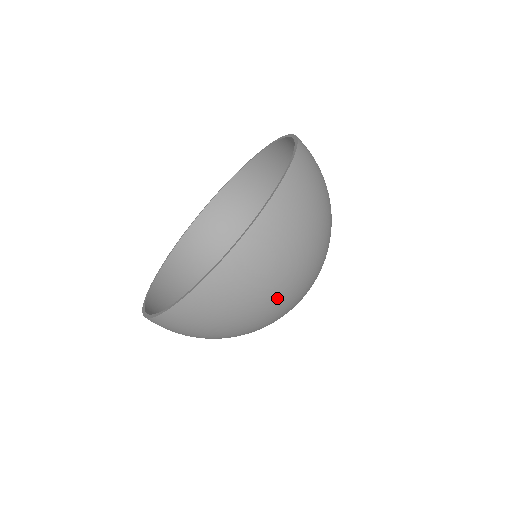
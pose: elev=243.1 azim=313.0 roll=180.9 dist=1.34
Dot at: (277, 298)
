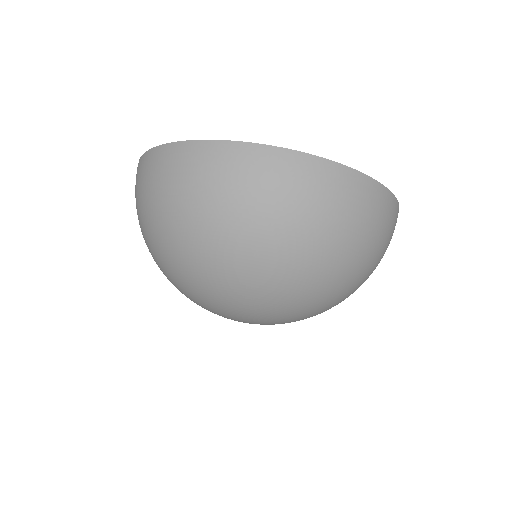
Dot at: (302, 255)
